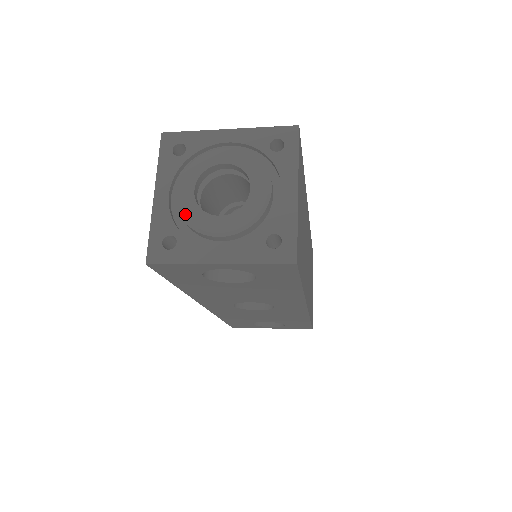
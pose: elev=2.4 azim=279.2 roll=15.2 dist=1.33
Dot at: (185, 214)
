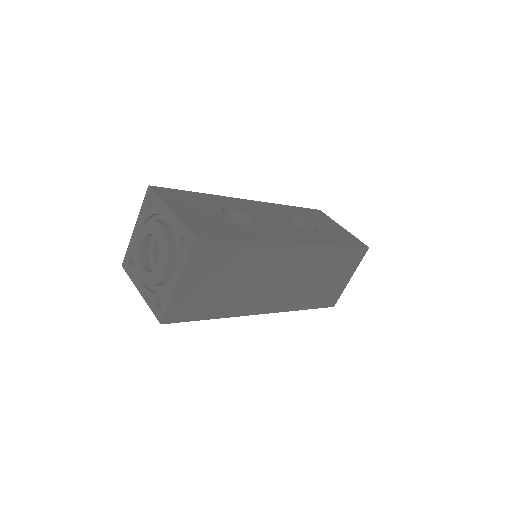
Dot at: (134, 254)
